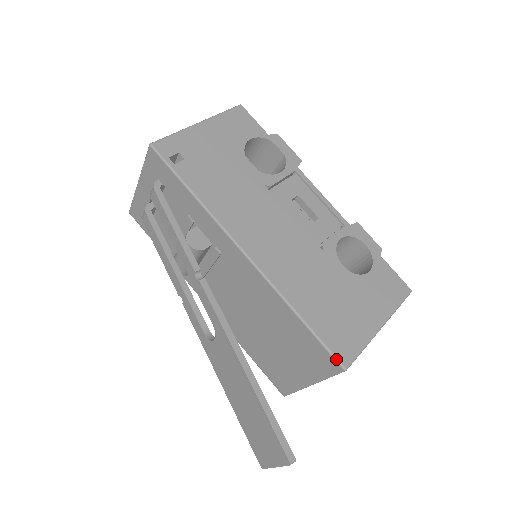
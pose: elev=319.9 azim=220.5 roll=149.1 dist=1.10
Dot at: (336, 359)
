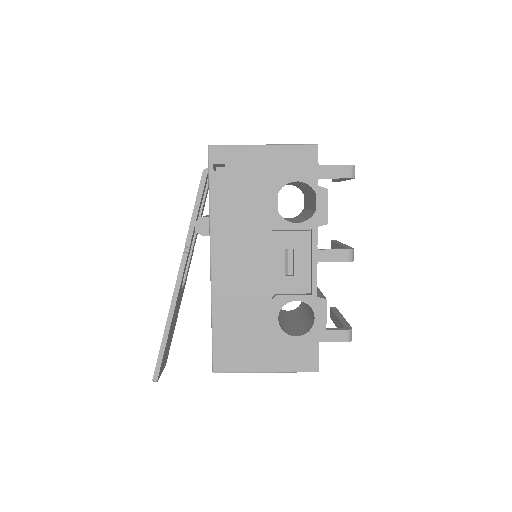
Dot at: (213, 363)
